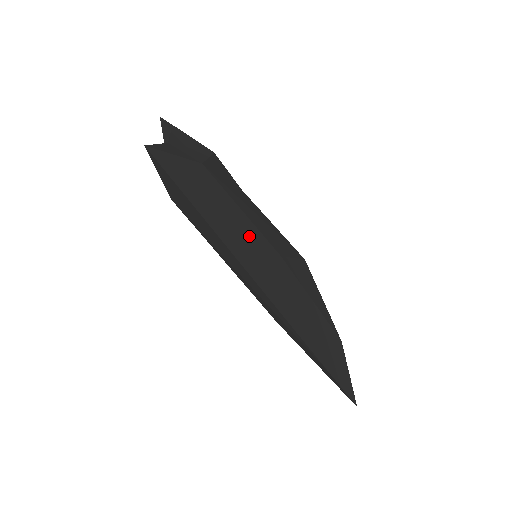
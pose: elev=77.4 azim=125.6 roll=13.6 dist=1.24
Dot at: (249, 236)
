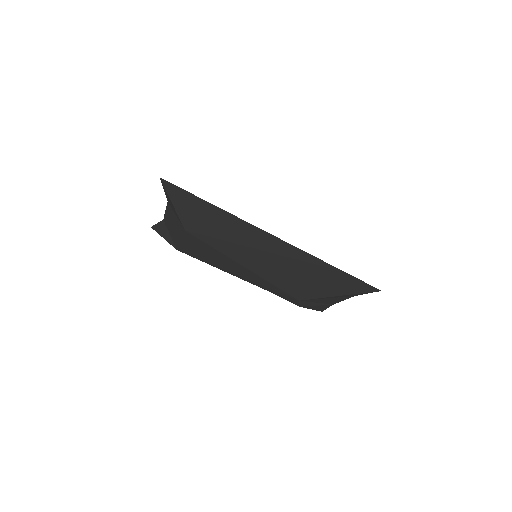
Dot at: occluded
